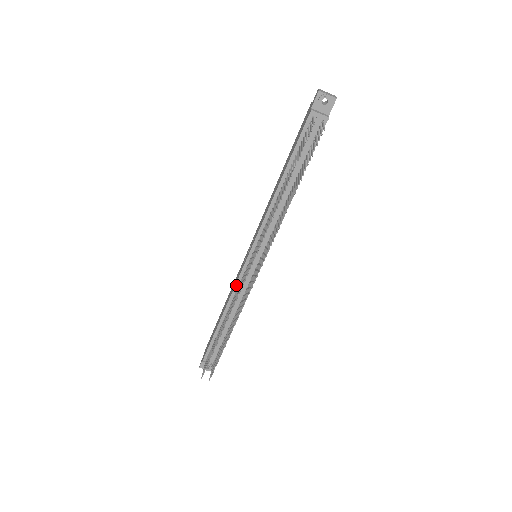
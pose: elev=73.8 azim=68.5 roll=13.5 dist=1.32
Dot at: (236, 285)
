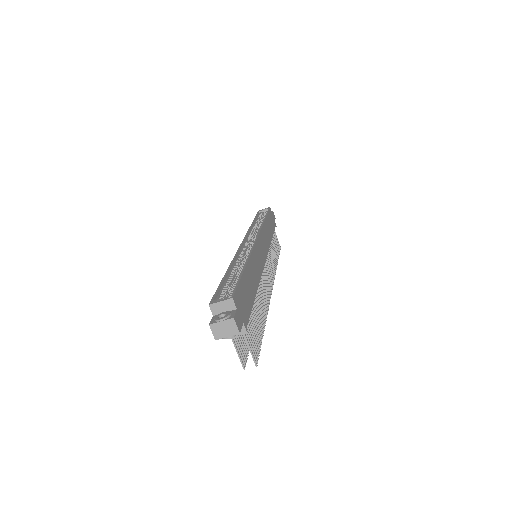
Dot at: occluded
